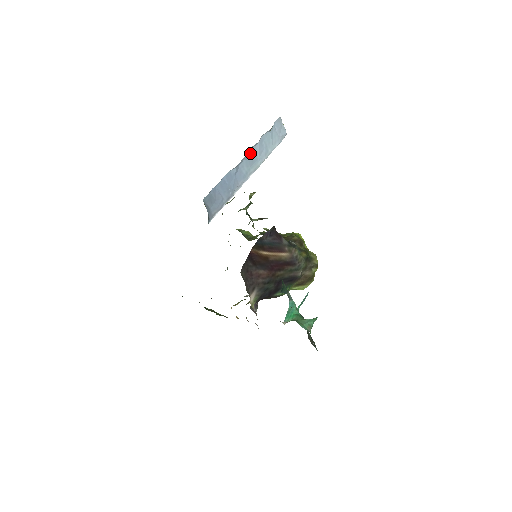
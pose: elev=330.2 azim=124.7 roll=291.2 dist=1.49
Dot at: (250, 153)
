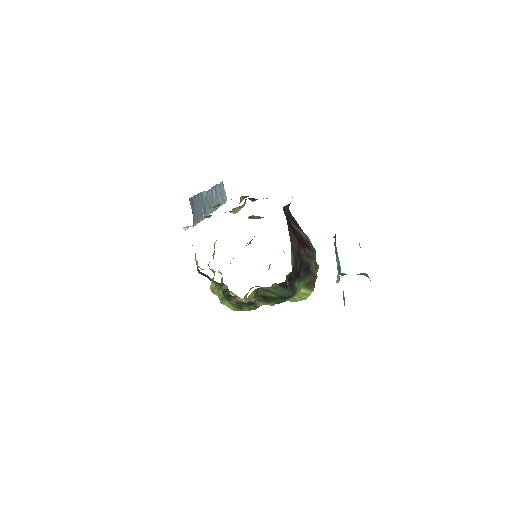
Dot at: (211, 192)
